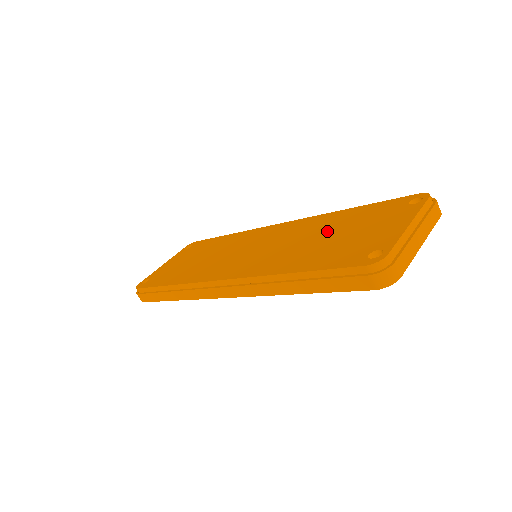
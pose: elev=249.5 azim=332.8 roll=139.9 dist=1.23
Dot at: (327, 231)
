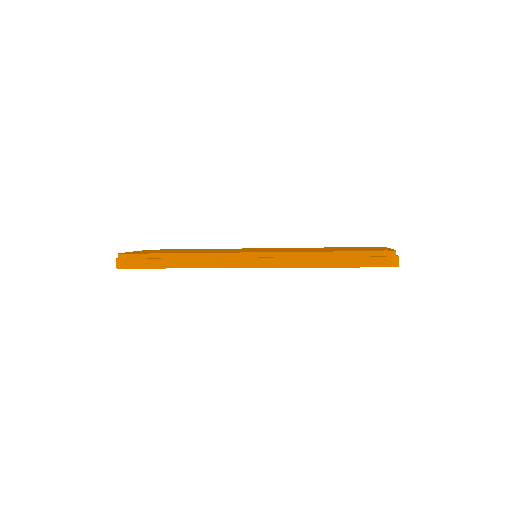
Dot at: occluded
